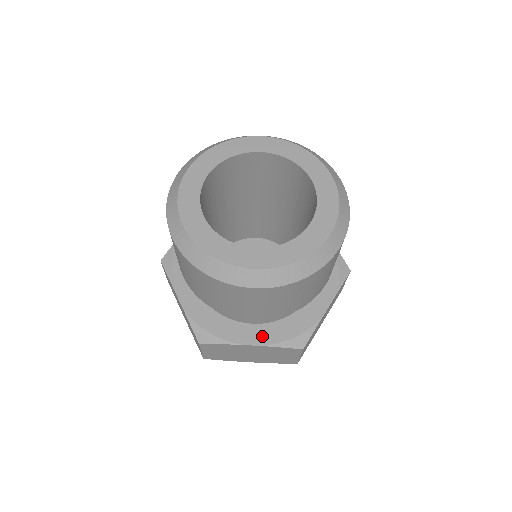
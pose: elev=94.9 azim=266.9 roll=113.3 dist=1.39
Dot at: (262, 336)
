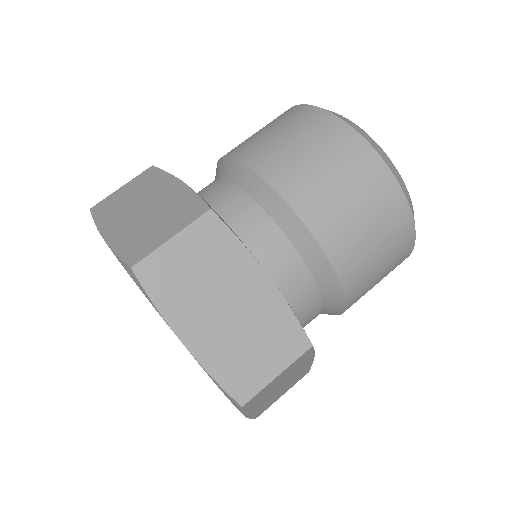
Dot at: occluded
